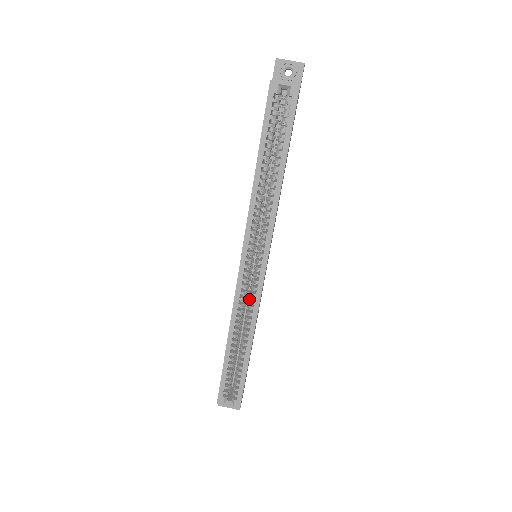
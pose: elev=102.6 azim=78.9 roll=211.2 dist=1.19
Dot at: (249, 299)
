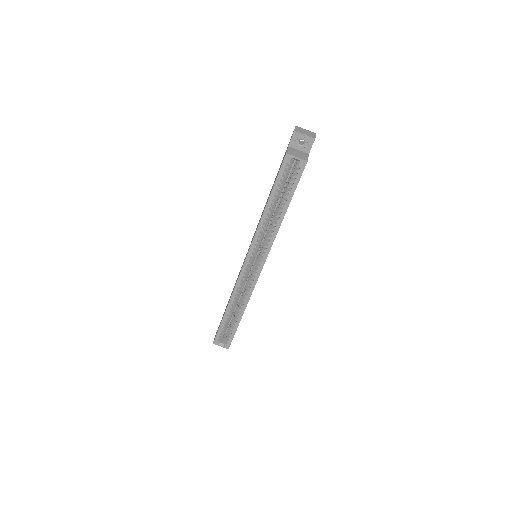
Dot at: (246, 285)
